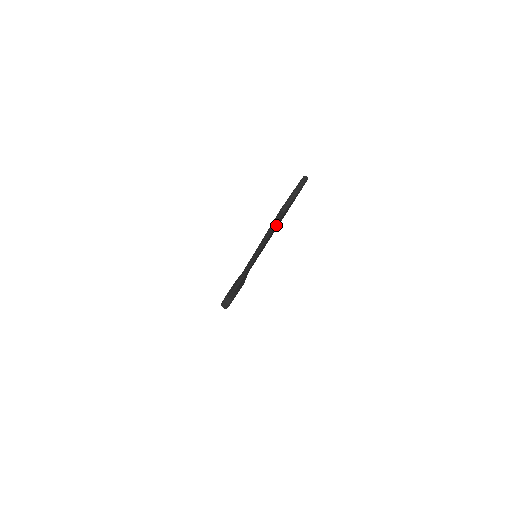
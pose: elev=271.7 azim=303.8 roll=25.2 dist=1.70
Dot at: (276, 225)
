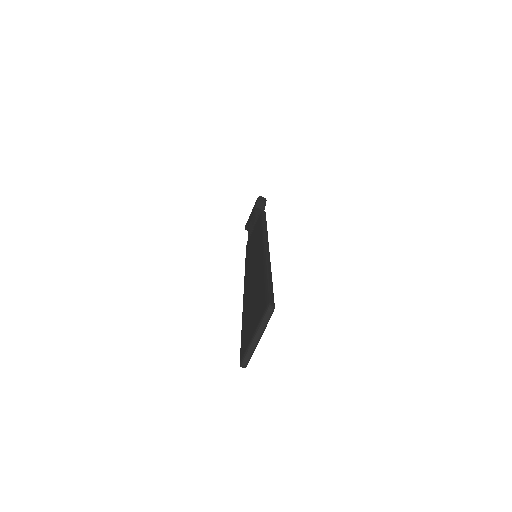
Dot at: occluded
